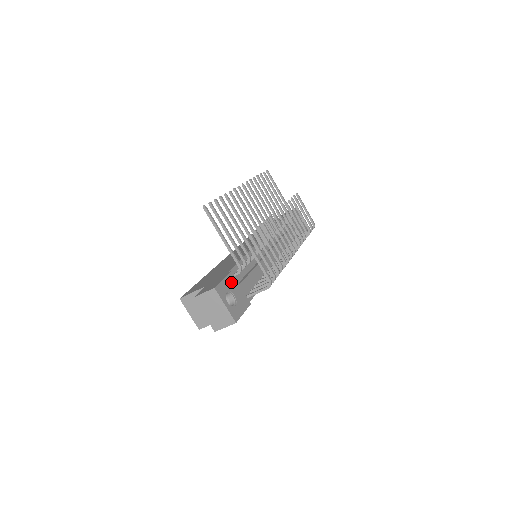
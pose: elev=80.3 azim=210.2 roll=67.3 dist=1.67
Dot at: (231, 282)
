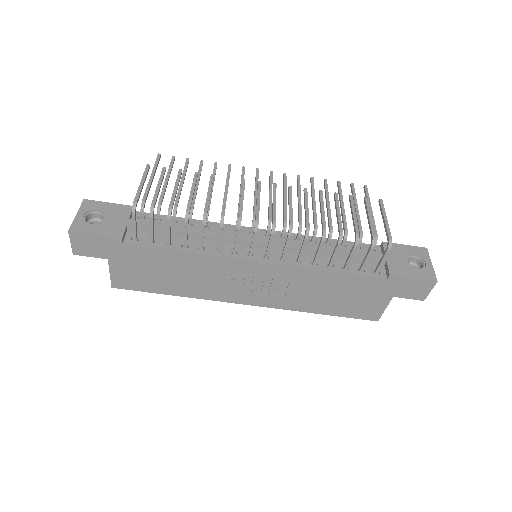
Dot at: (118, 210)
